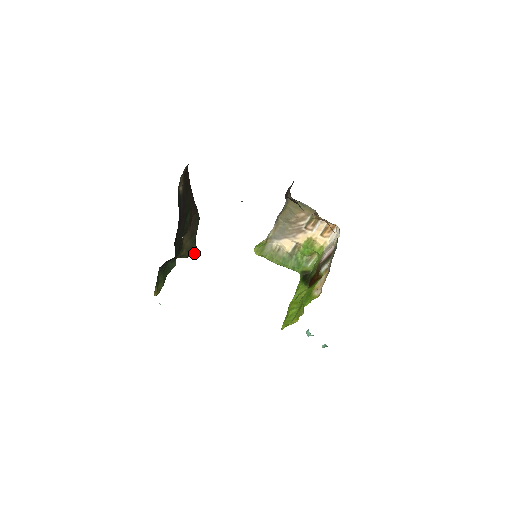
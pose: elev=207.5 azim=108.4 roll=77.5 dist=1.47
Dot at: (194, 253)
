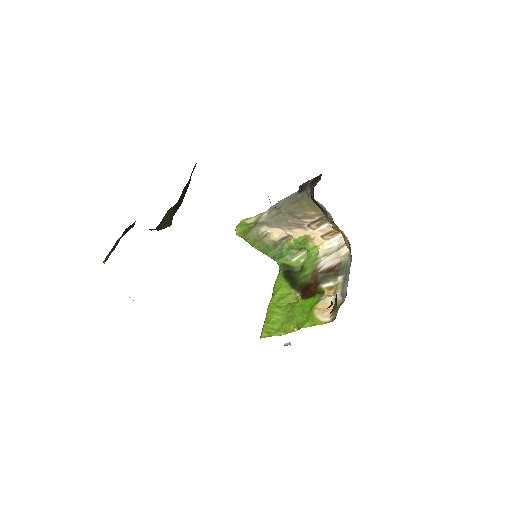
Dot at: (169, 225)
